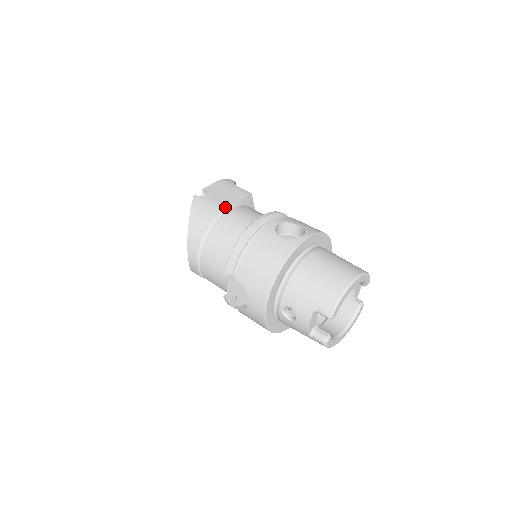
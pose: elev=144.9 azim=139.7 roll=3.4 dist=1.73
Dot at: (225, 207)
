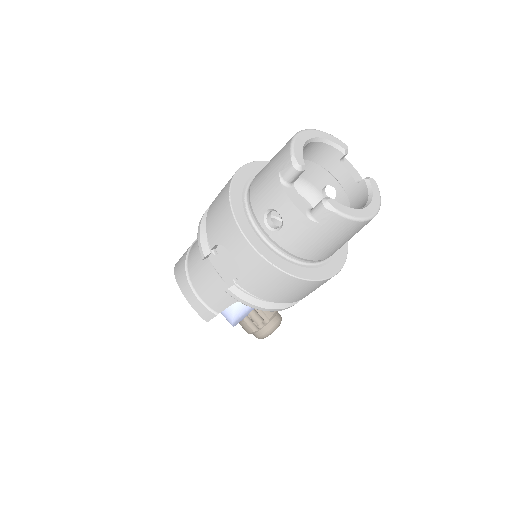
Dot at: occluded
